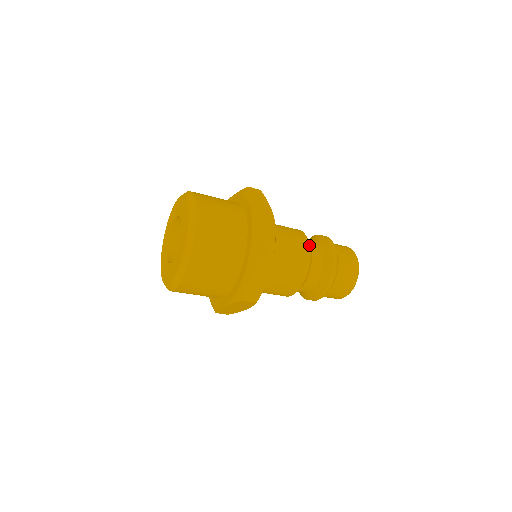
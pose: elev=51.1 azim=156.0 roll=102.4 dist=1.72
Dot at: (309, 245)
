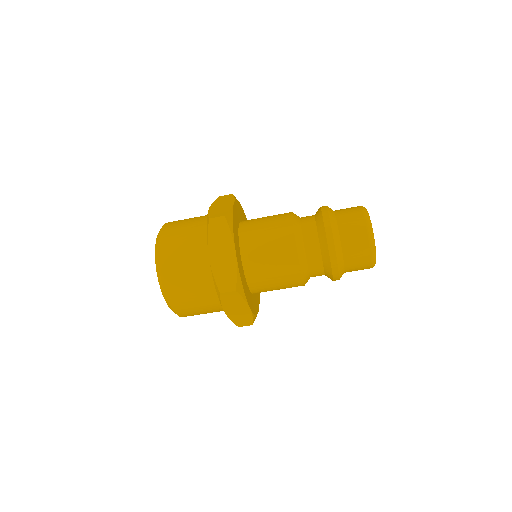
Dot at: (297, 255)
